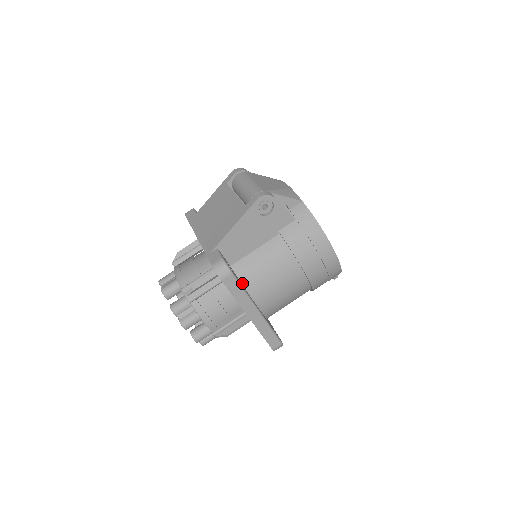
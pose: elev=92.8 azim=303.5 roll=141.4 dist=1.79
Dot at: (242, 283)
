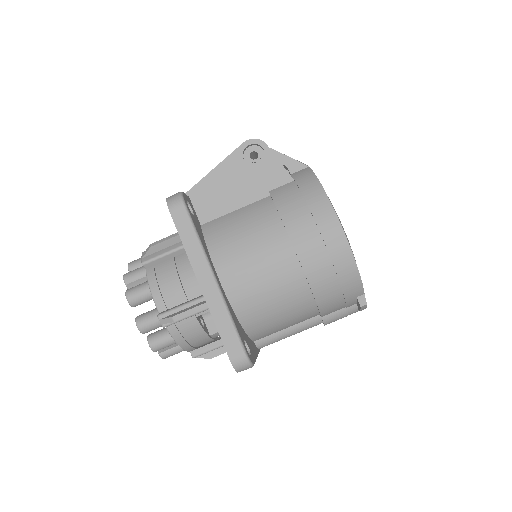
Dot at: (206, 243)
